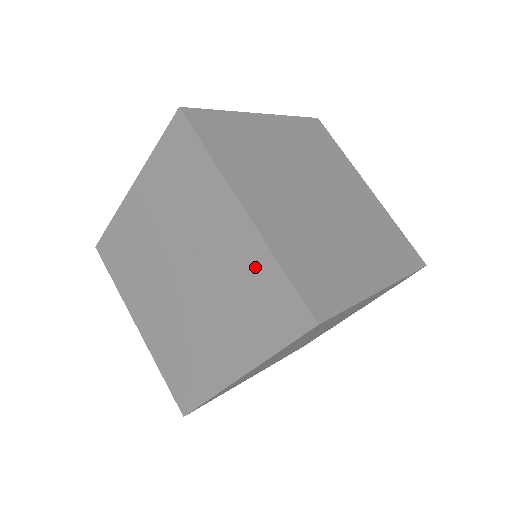
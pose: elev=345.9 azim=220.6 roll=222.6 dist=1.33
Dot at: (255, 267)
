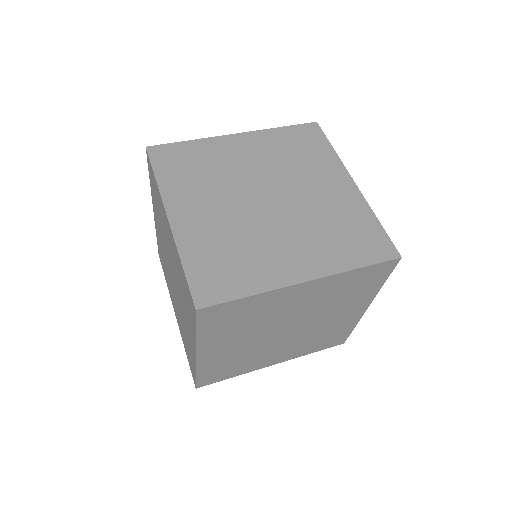
Dot at: (178, 265)
